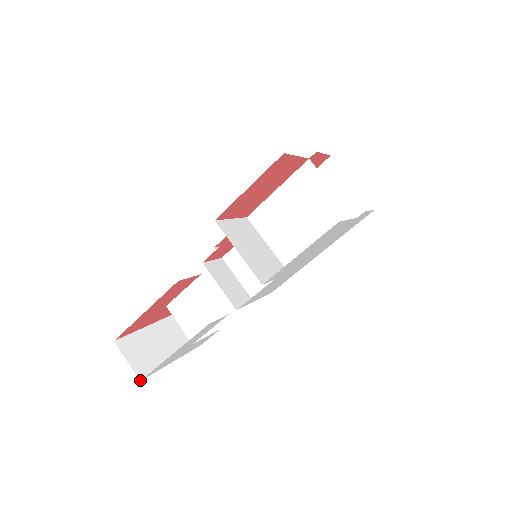
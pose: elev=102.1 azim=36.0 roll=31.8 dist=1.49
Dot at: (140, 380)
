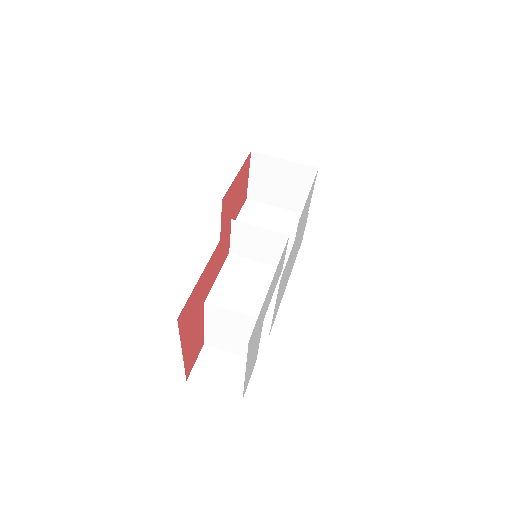
Dot at: occluded
